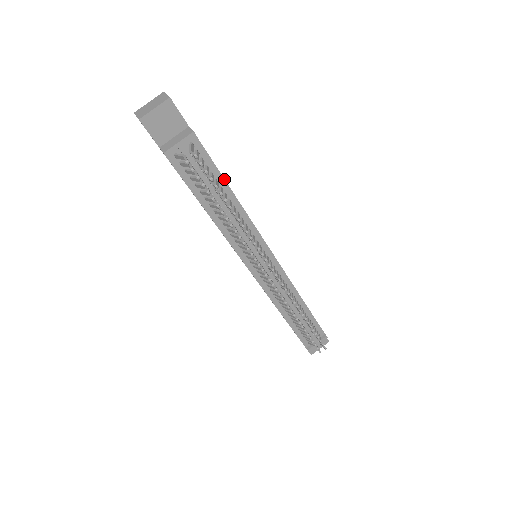
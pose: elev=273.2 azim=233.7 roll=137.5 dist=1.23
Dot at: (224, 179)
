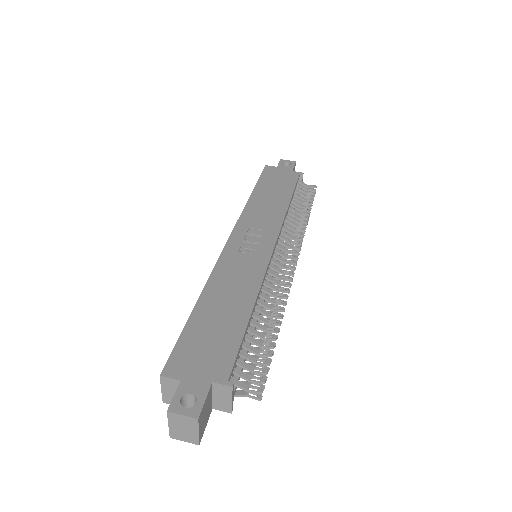
Dot at: (246, 328)
